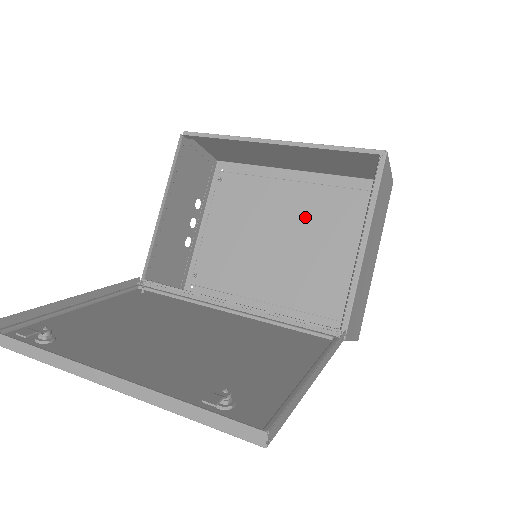
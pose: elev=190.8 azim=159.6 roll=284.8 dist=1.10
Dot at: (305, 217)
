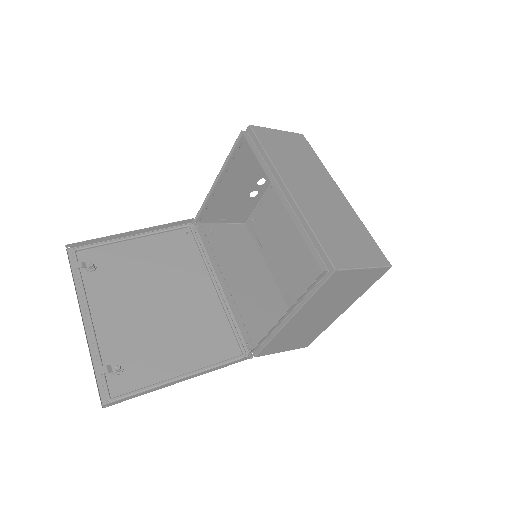
Dot at: occluded
